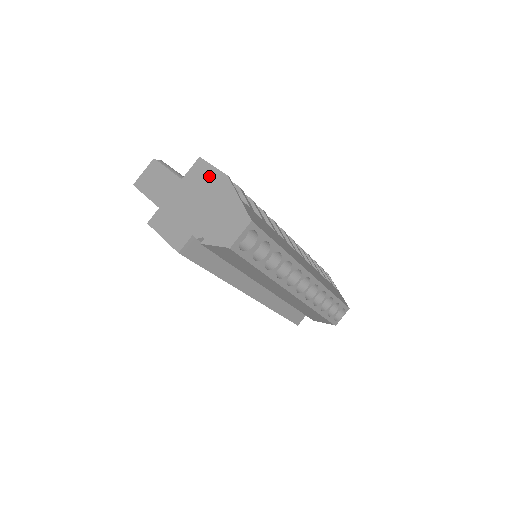
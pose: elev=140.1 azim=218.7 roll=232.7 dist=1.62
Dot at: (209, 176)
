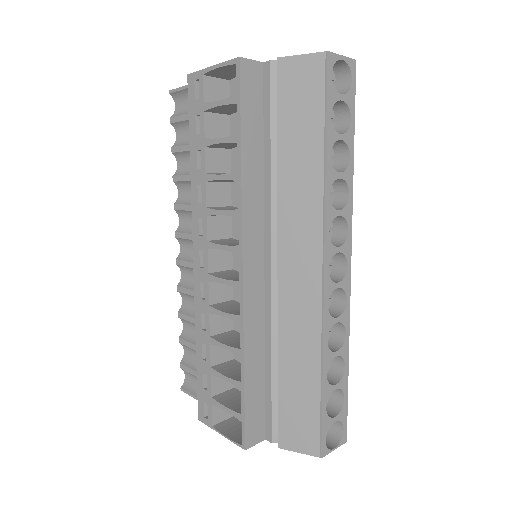
Dot at: occluded
